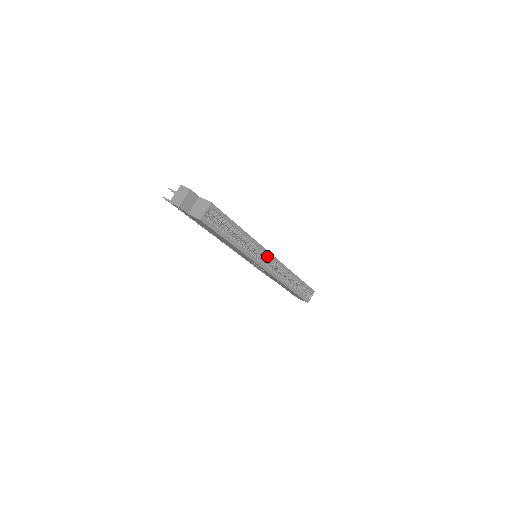
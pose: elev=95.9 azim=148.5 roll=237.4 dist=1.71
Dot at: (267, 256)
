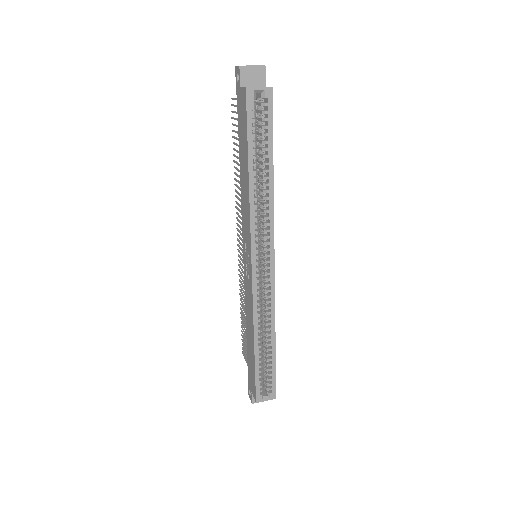
Dot at: (268, 253)
